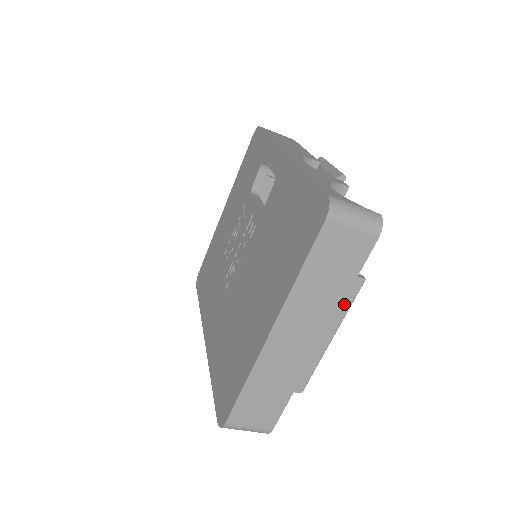
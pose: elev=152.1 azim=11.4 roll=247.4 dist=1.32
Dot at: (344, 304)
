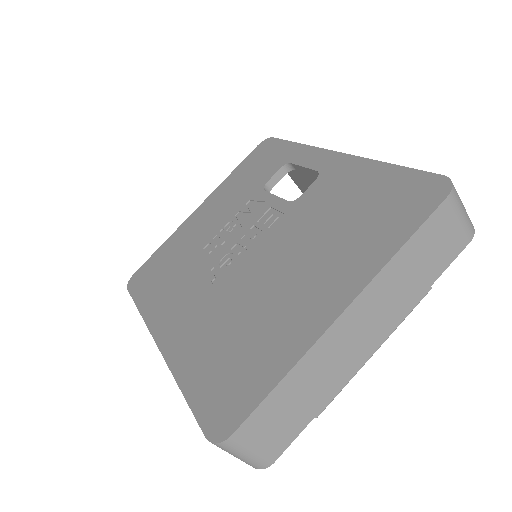
Dot at: occluded
